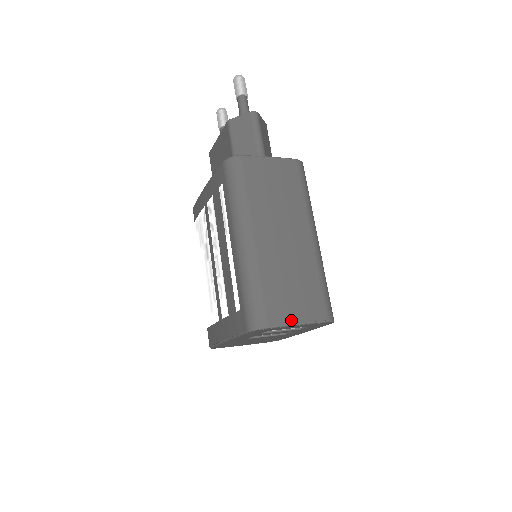
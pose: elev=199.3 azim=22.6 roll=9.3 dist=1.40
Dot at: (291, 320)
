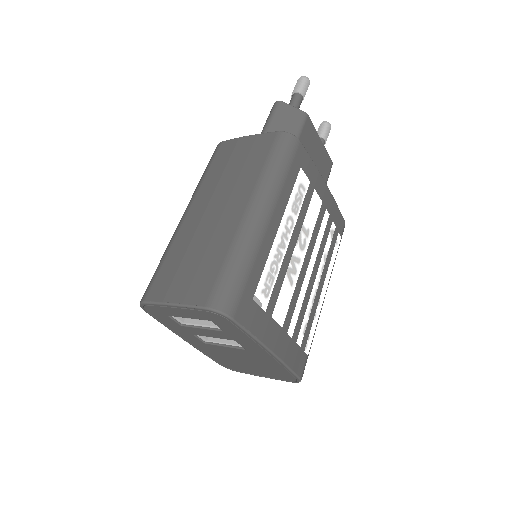
Dot at: (166, 298)
